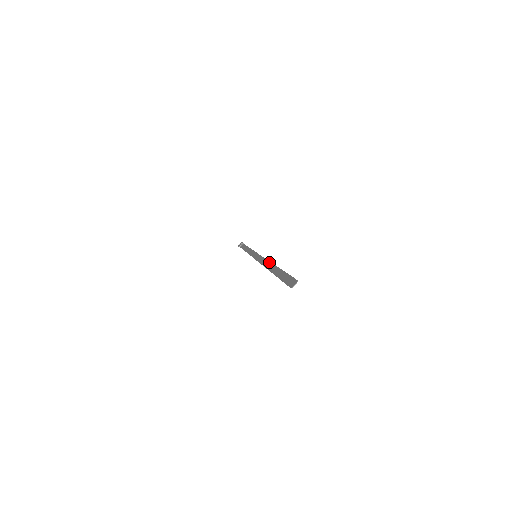
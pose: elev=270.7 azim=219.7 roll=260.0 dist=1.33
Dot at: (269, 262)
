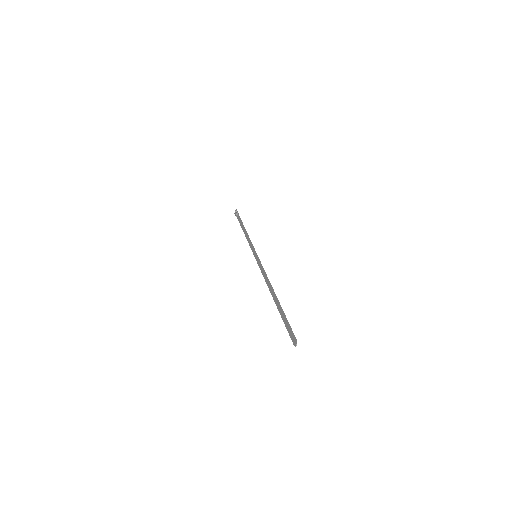
Dot at: (270, 284)
